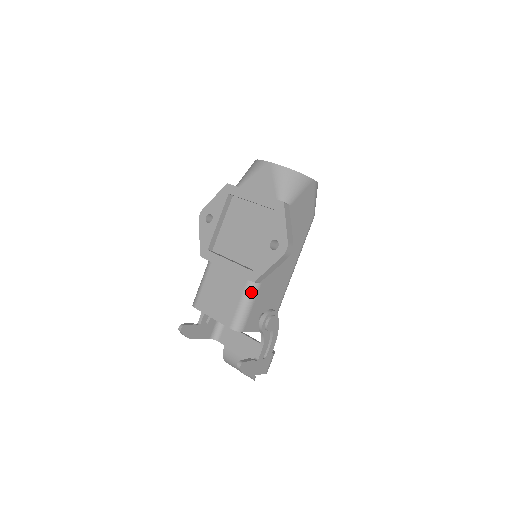
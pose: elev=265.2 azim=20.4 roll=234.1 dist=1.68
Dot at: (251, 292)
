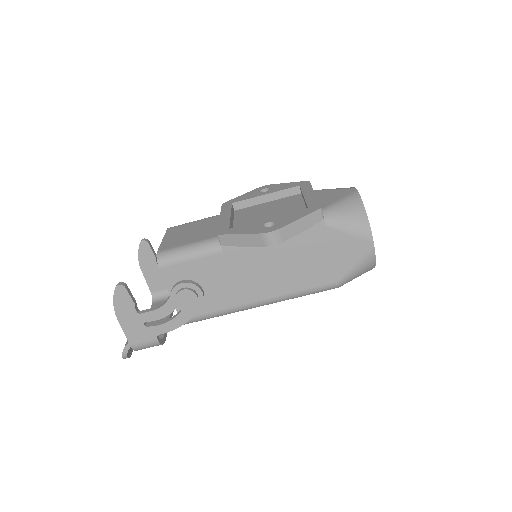
Dot at: (207, 246)
